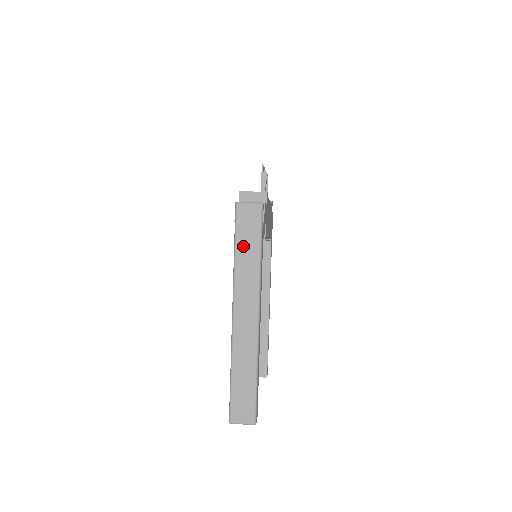
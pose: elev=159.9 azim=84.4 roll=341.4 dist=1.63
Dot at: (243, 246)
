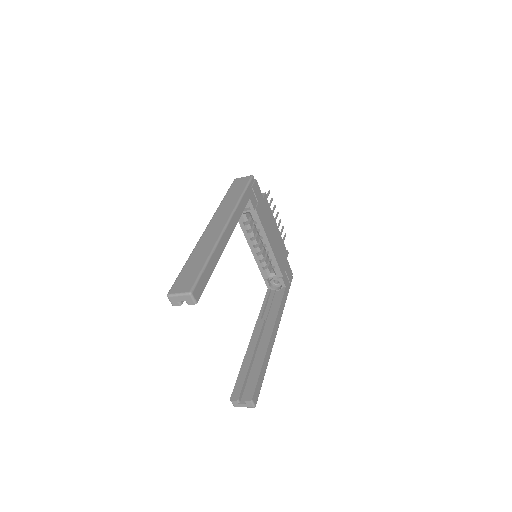
Dot at: (230, 194)
